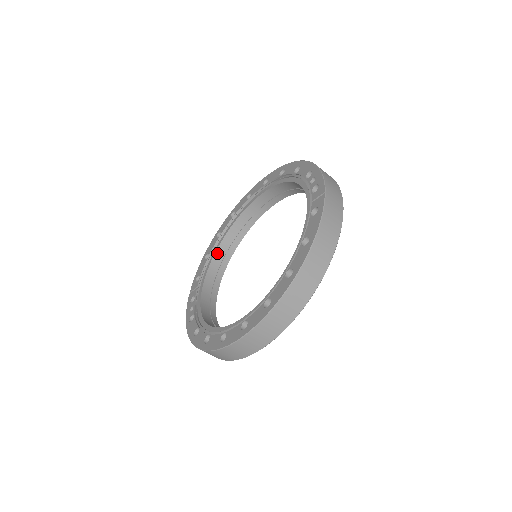
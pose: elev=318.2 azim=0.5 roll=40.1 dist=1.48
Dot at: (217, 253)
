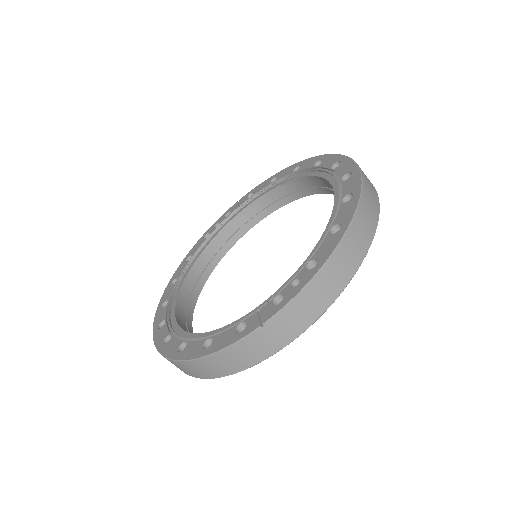
Dot at: (279, 188)
